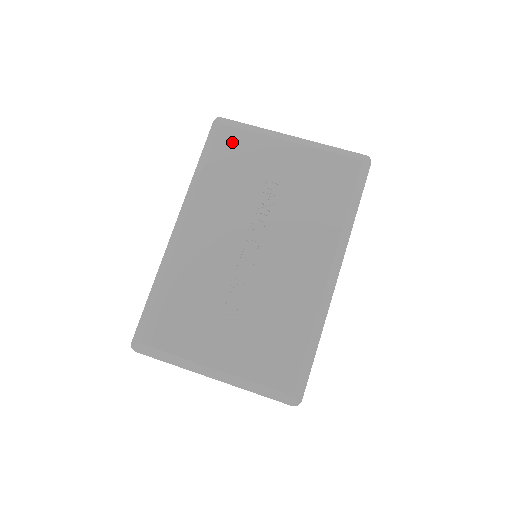
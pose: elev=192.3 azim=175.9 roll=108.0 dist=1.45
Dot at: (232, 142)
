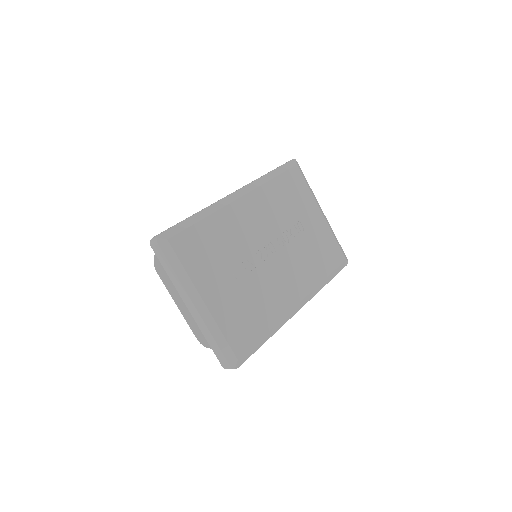
Dot at: (296, 181)
